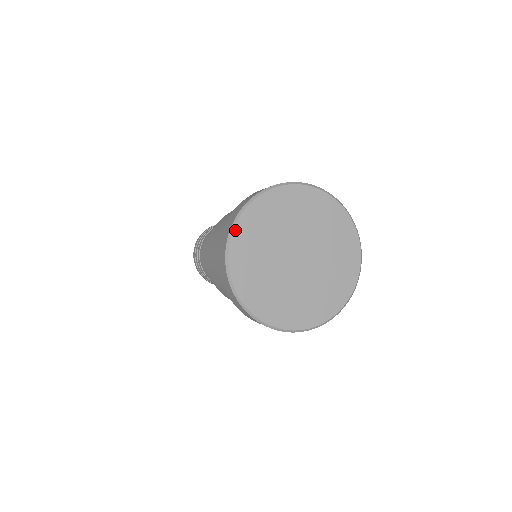
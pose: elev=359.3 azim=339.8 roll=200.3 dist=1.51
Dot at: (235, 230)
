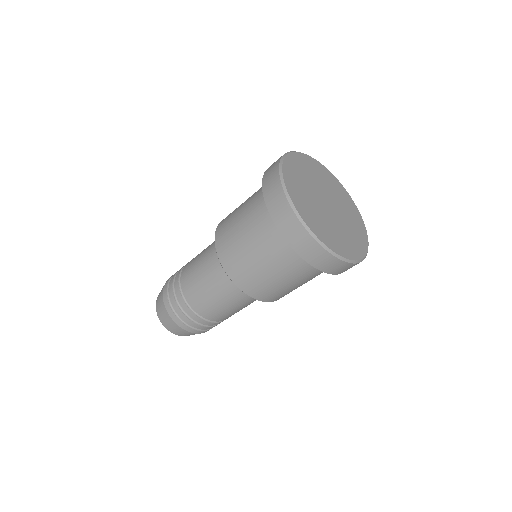
Dot at: (295, 206)
